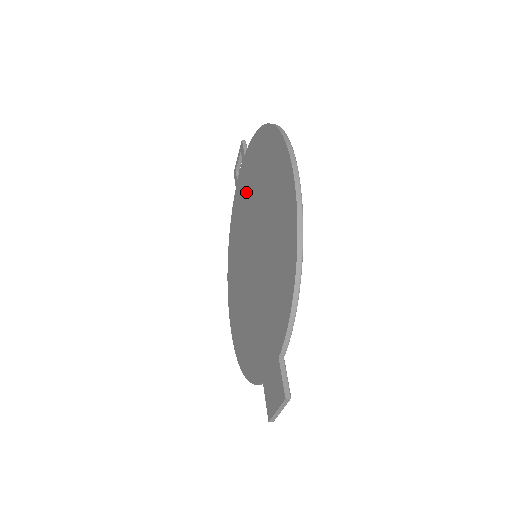
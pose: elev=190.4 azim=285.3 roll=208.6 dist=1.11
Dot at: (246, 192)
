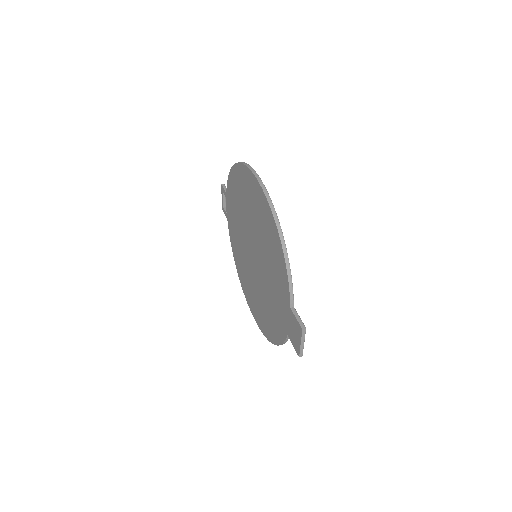
Dot at: (235, 217)
